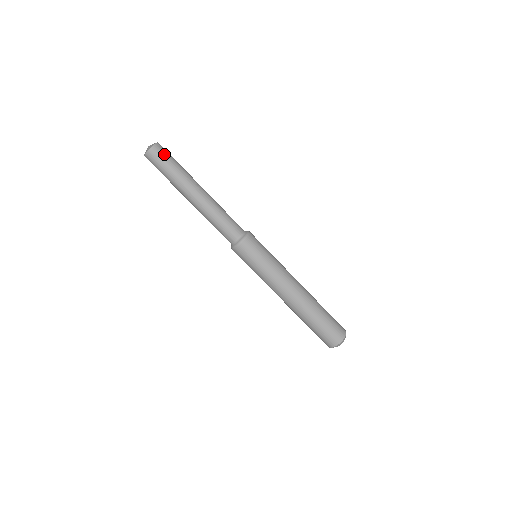
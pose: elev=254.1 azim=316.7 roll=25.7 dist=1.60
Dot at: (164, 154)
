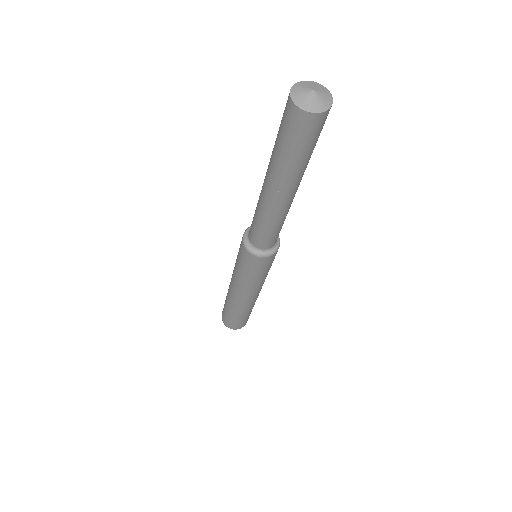
Dot at: occluded
